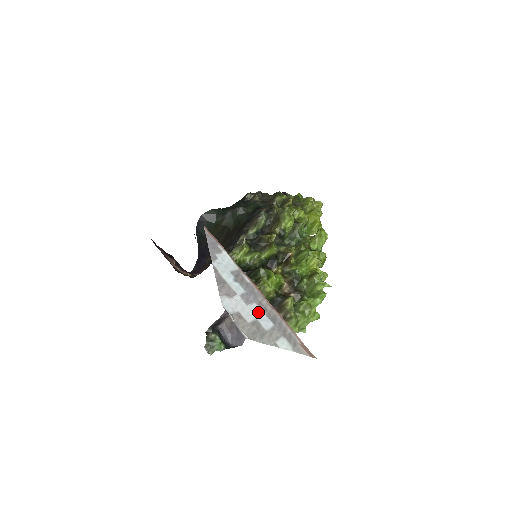
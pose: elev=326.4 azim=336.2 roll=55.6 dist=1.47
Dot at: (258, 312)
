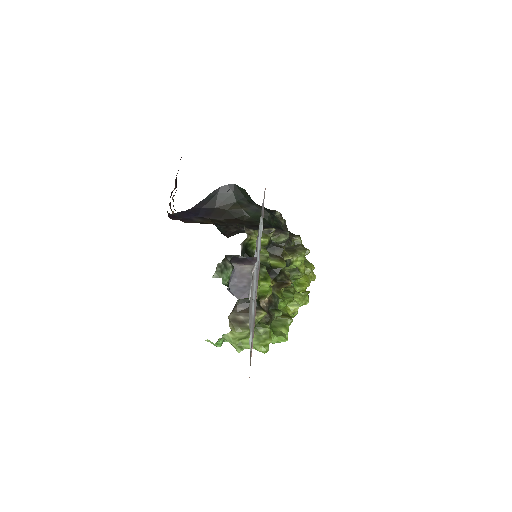
Dot at: occluded
